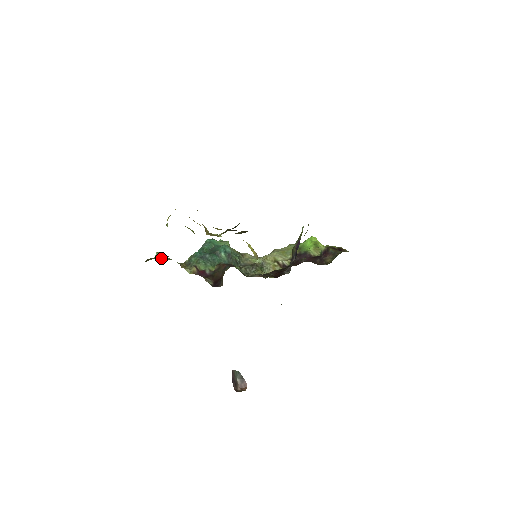
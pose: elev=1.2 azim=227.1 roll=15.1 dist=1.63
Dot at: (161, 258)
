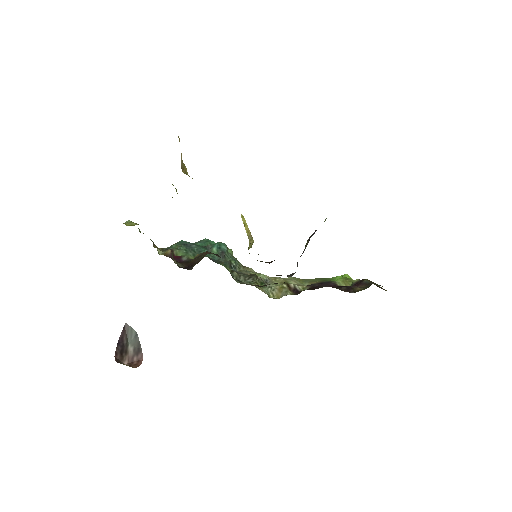
Dot at: (130, 225)
